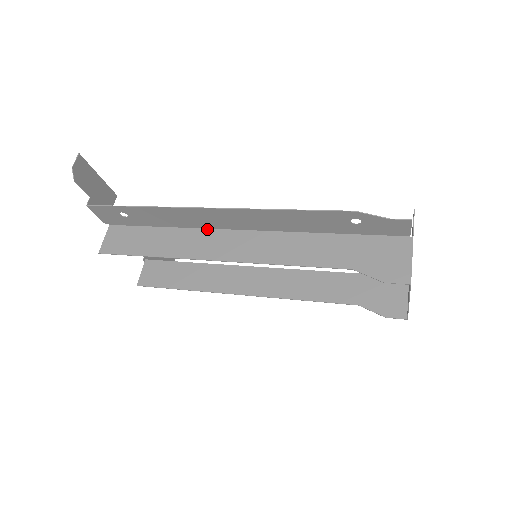
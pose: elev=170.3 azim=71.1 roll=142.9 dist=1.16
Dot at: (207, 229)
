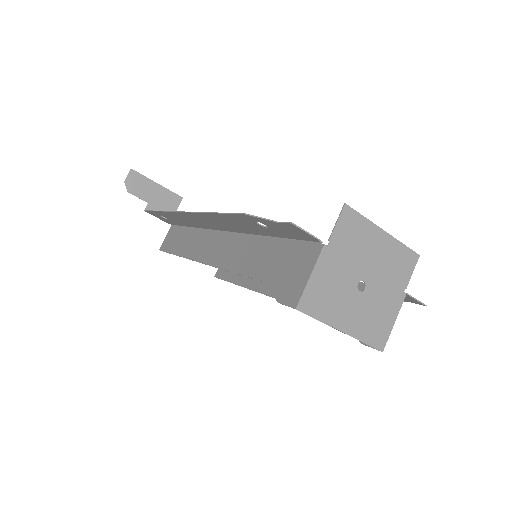
Dot at: (206, 229)
